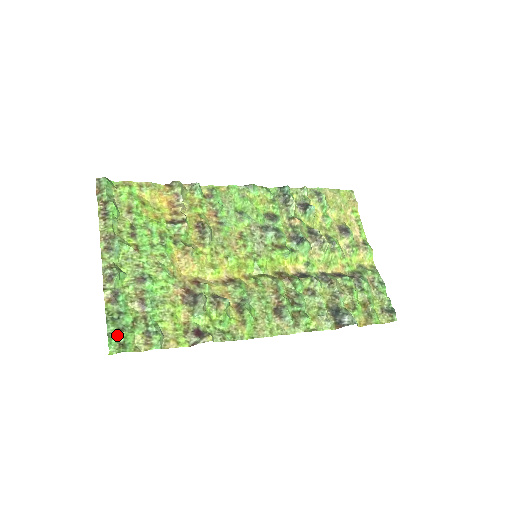
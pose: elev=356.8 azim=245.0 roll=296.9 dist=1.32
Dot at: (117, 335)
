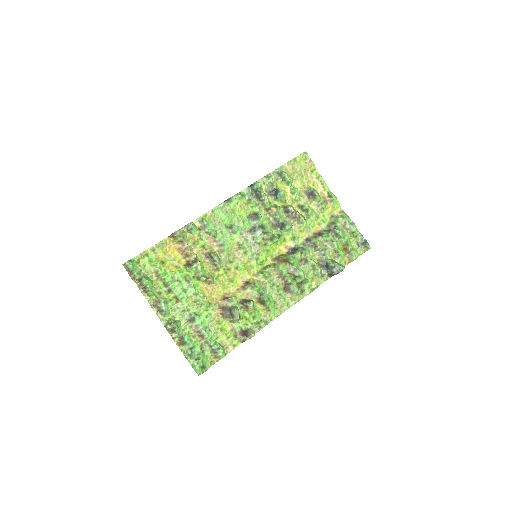
Dot at: (197, 364)
